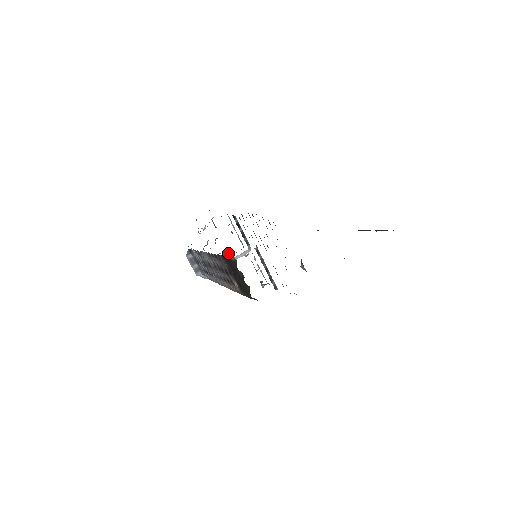
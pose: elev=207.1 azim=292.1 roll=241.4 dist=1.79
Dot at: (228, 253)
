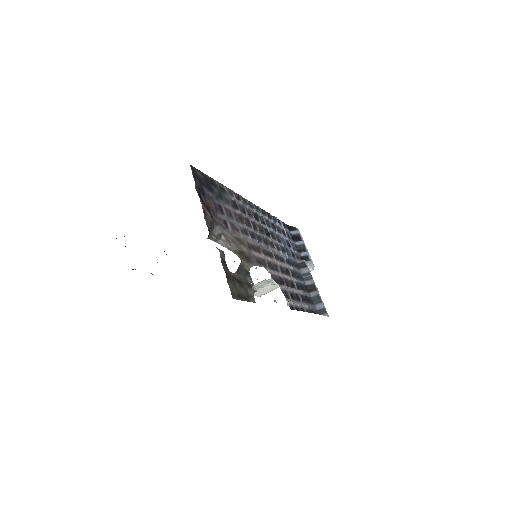
Dot at: occluded
